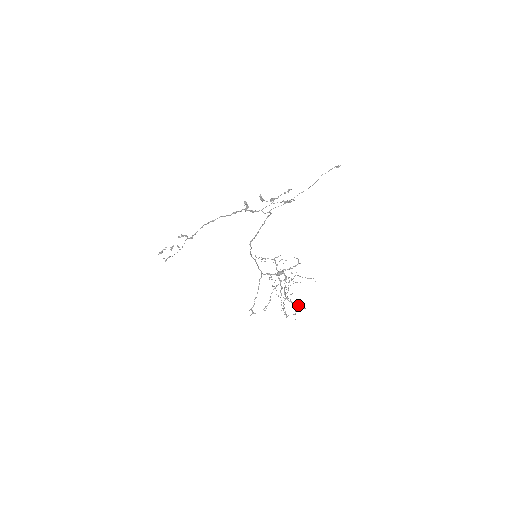
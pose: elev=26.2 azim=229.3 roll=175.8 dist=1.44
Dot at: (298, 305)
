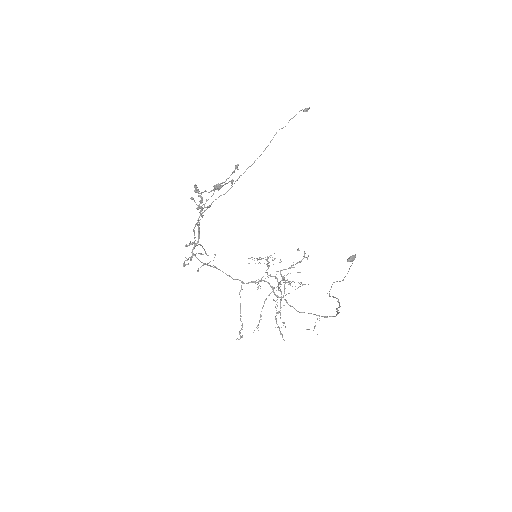
Dot at: occluded
